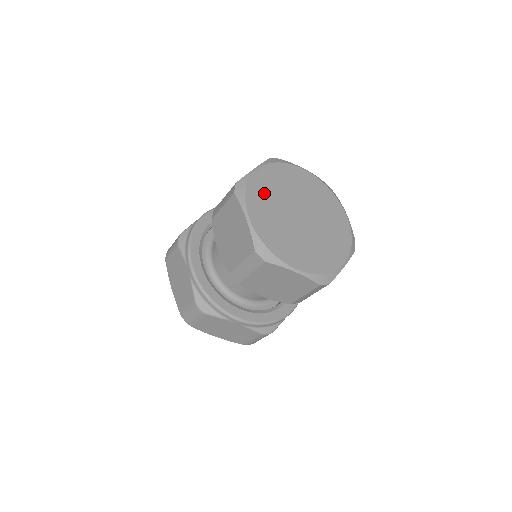
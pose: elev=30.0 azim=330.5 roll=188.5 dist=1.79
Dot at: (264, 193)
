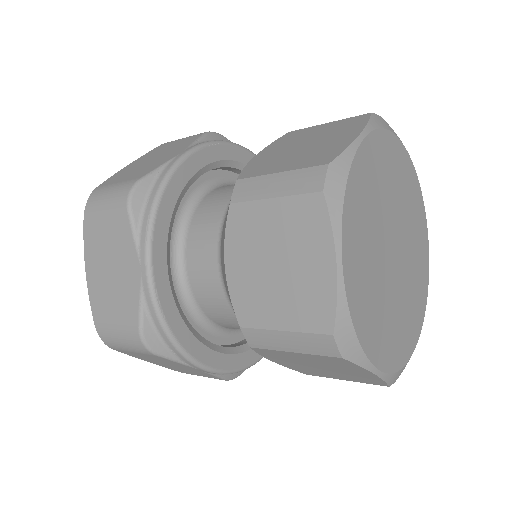
Dot at: (365, 199)
